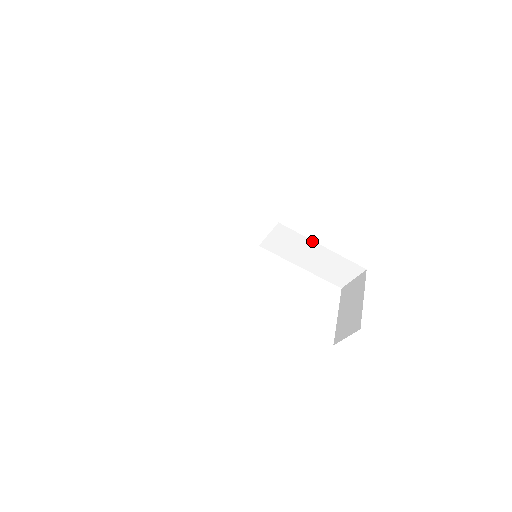
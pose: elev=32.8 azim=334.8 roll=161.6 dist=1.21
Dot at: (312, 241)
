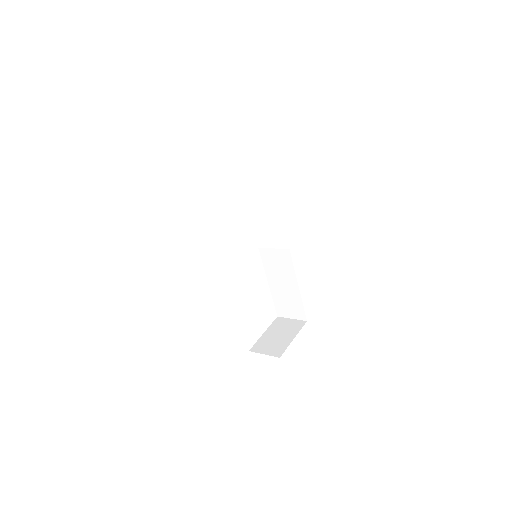
Dot at: occluded
